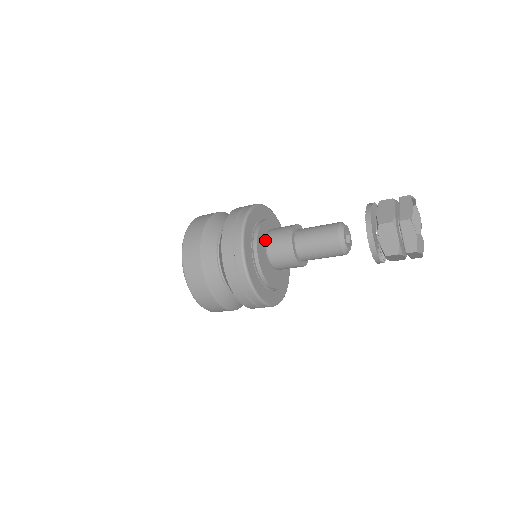
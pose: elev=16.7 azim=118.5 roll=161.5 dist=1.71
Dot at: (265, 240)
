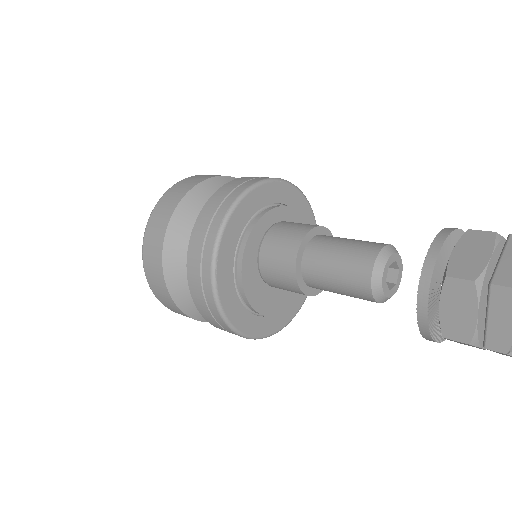
Dot at: (258, 271)
